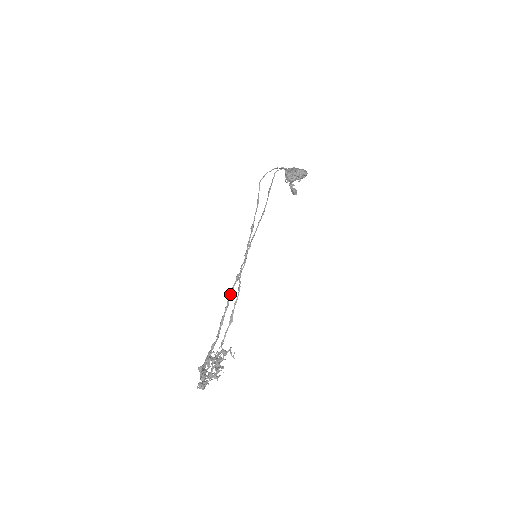
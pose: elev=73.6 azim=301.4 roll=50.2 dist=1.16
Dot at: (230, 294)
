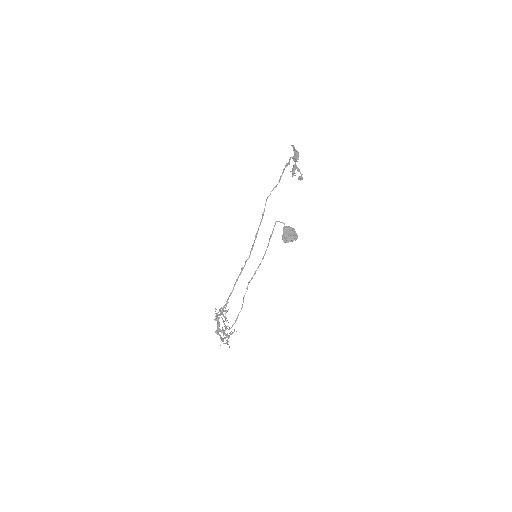
Dot at: occluded
